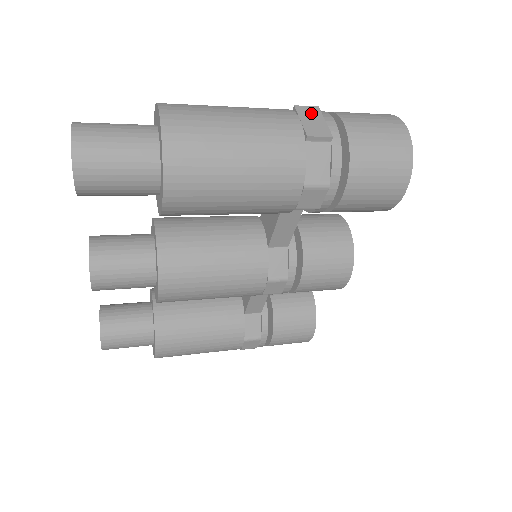
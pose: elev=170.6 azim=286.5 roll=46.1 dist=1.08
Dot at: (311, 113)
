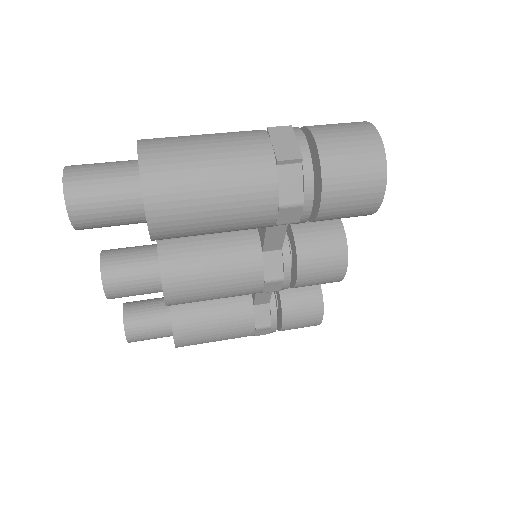
Dot at: (283, 134)
